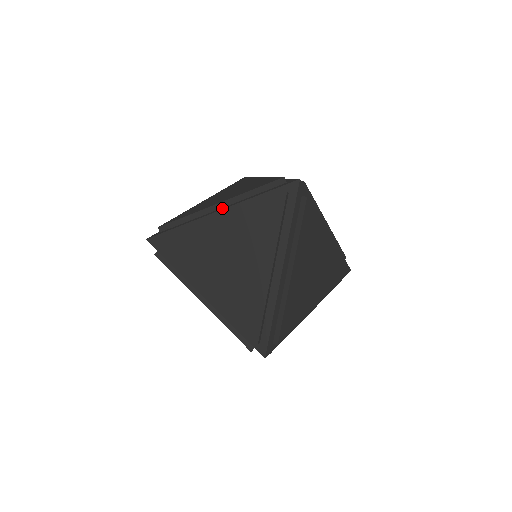
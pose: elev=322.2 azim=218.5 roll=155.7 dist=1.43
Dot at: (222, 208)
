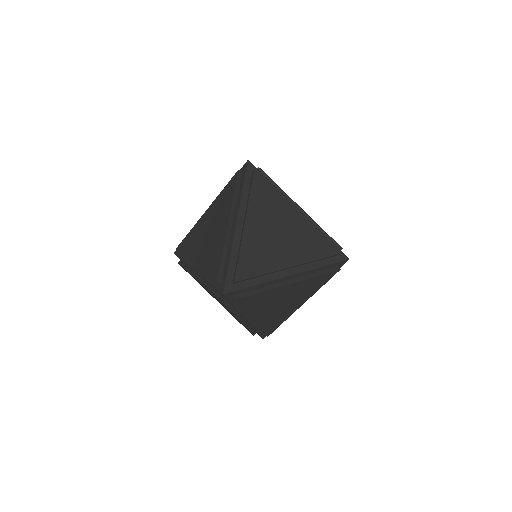
Dot at: occluded
